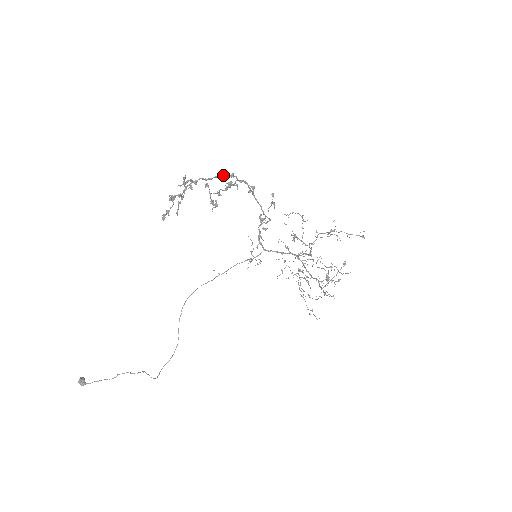
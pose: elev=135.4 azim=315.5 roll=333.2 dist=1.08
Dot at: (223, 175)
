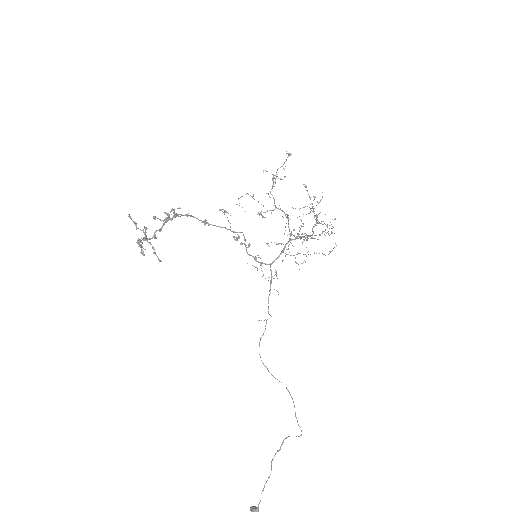
Dot at: occluded
